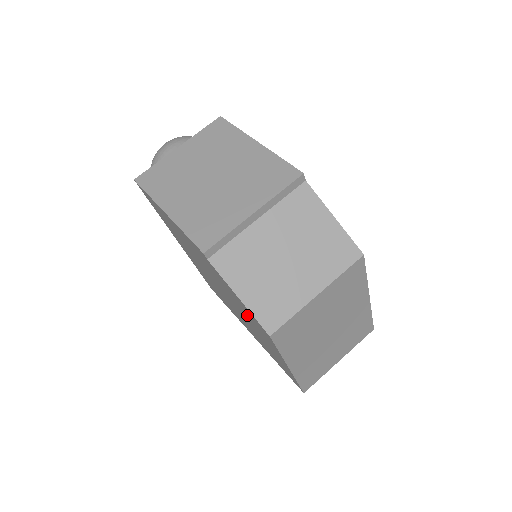
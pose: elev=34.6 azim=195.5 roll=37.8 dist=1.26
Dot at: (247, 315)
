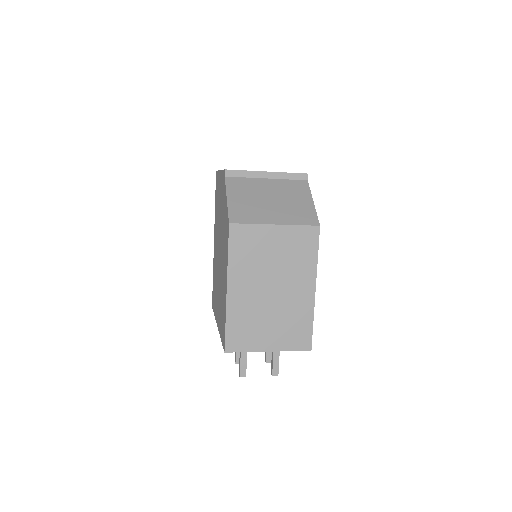
Dot at: (224, 236)
